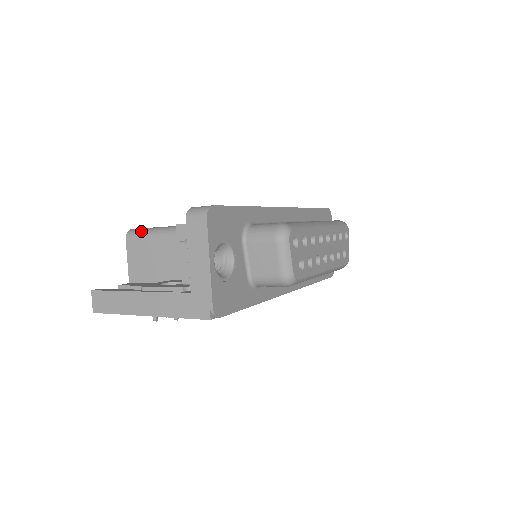
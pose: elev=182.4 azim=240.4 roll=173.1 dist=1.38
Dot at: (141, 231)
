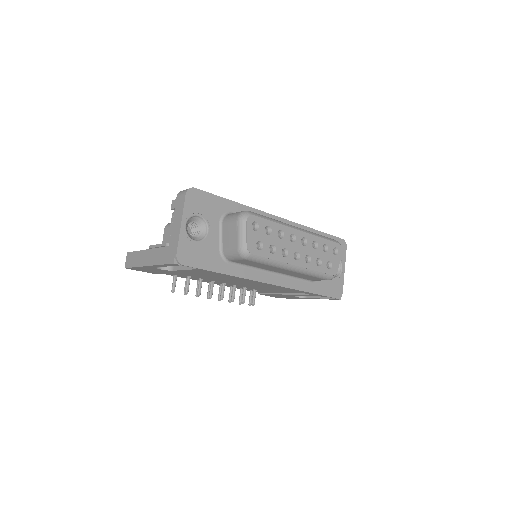
Dot at: occluded
